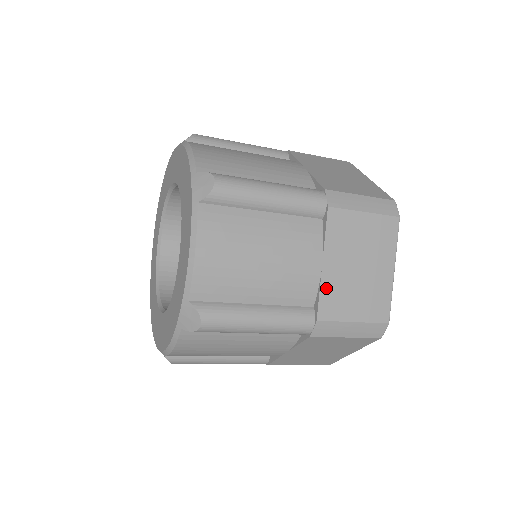
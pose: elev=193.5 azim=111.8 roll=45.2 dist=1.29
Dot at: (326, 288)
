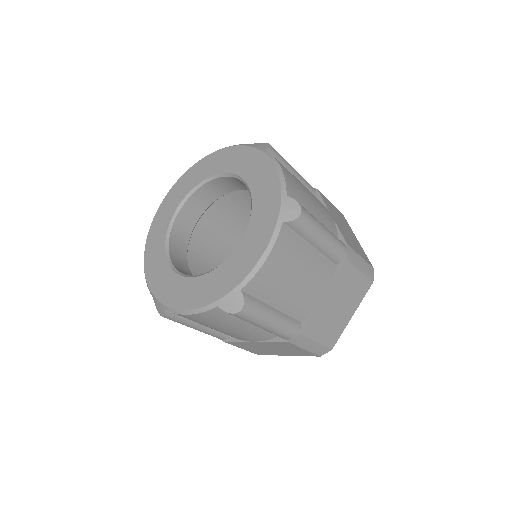
Dot at: (340, 229)
